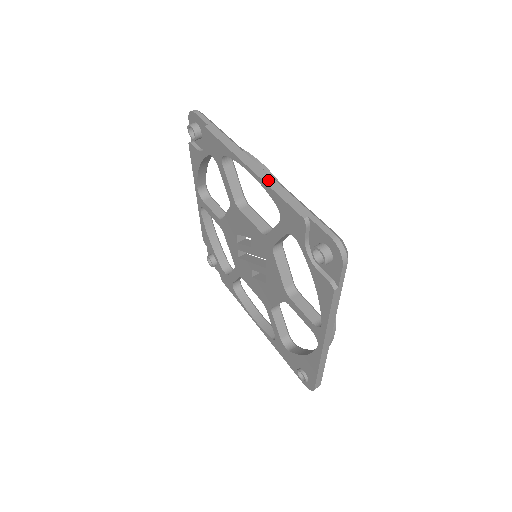
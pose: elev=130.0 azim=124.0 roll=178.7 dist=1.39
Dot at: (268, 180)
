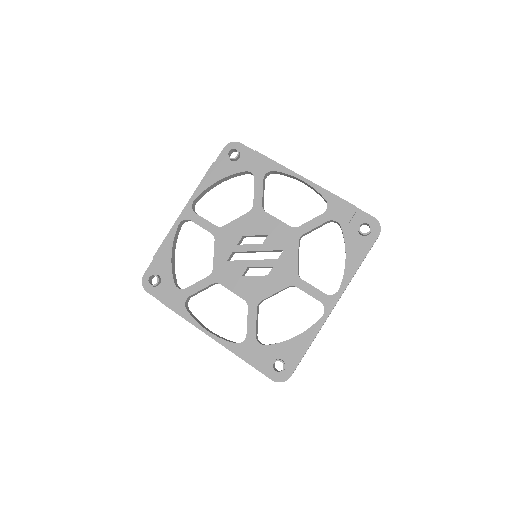
Dot at: (320, 187)
